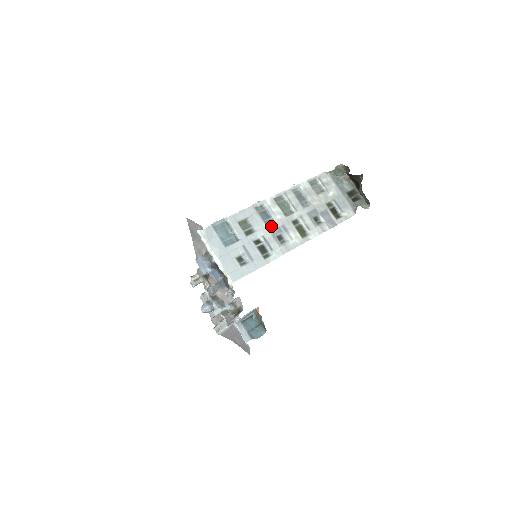
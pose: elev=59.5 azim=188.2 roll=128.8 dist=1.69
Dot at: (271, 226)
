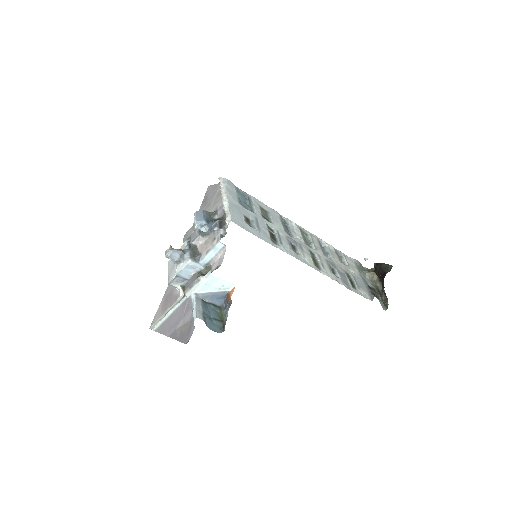
Dot at: (288, 235)
